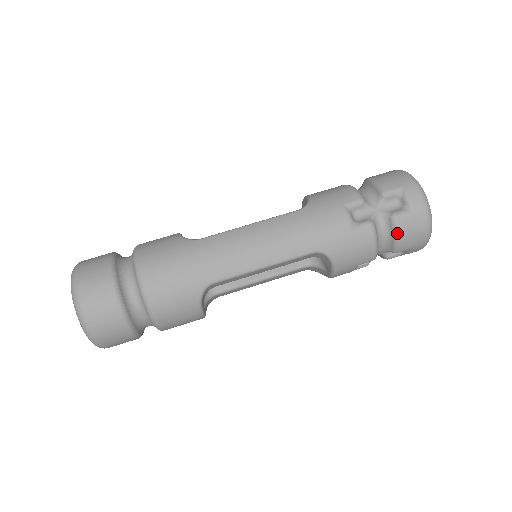
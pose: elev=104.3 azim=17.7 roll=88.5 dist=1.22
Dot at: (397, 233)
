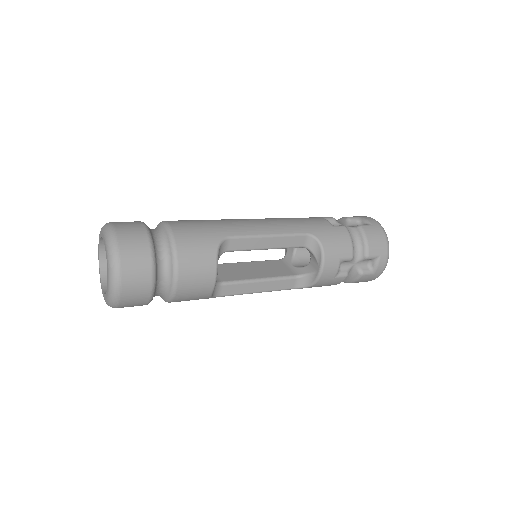
Dot at: (365, 236)
